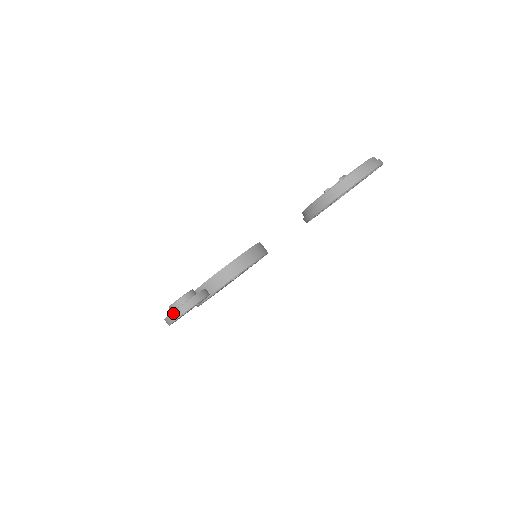
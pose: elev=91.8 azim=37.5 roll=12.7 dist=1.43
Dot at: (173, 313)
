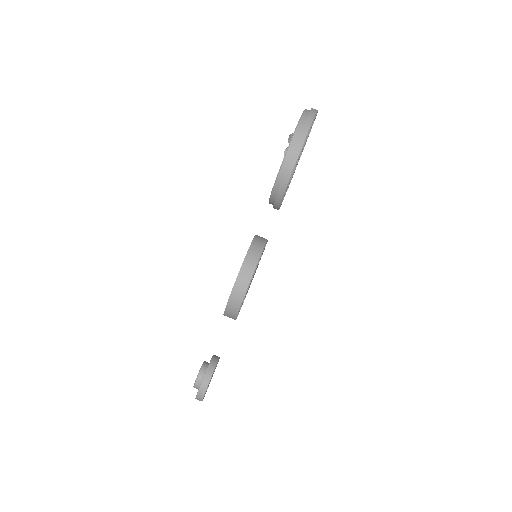
Dot at: (197, 397)
